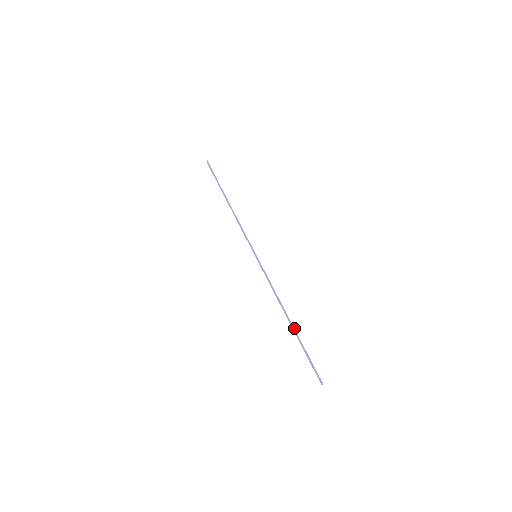
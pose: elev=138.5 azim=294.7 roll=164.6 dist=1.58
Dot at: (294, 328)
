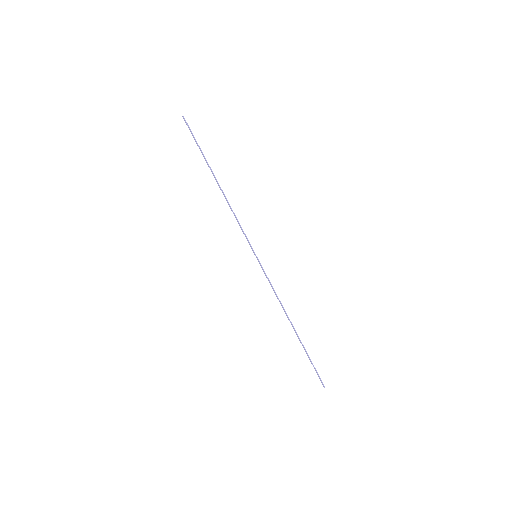
Dot at: occluded
